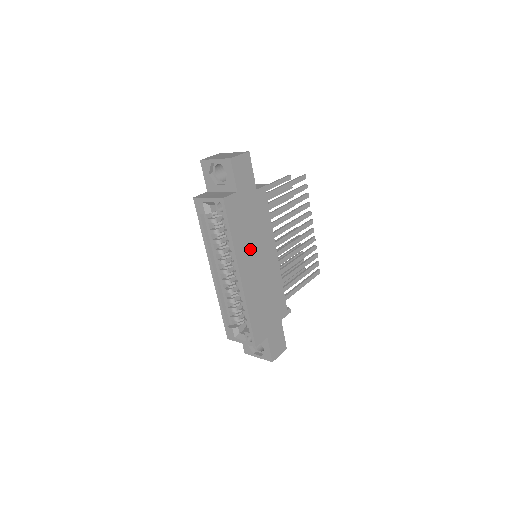
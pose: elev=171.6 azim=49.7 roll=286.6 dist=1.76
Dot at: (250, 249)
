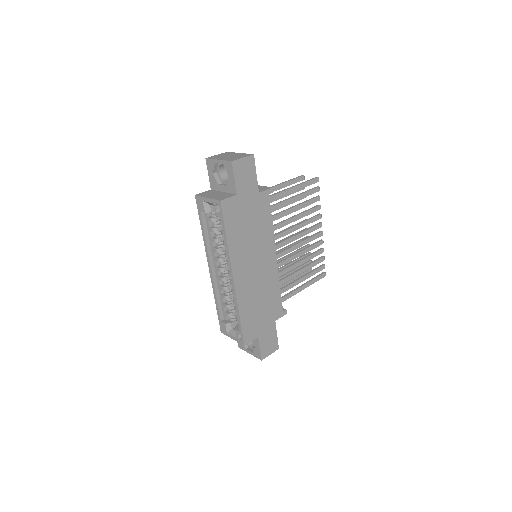
Dot at: (246, 251)
